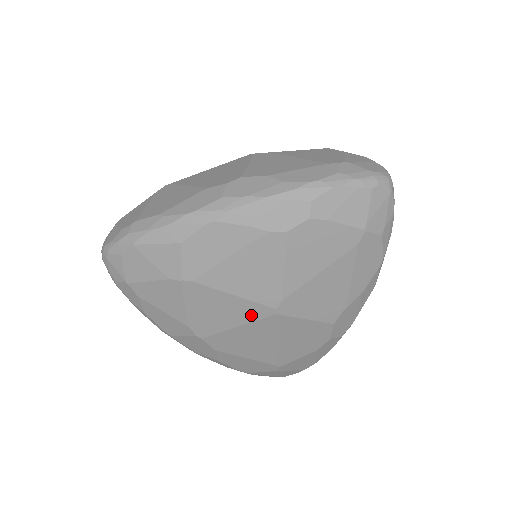
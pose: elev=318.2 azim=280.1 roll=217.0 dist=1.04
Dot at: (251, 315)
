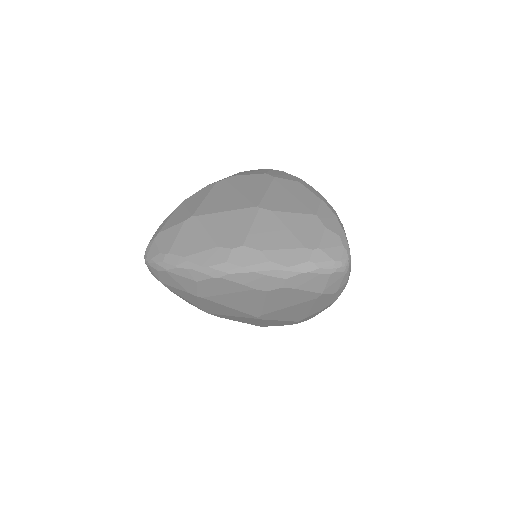
Dot at: (241, 315)
